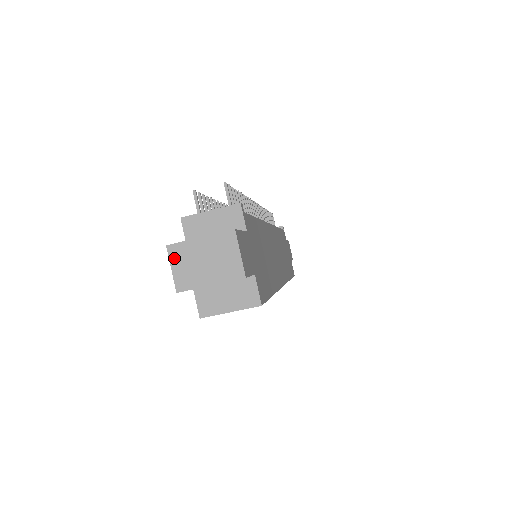
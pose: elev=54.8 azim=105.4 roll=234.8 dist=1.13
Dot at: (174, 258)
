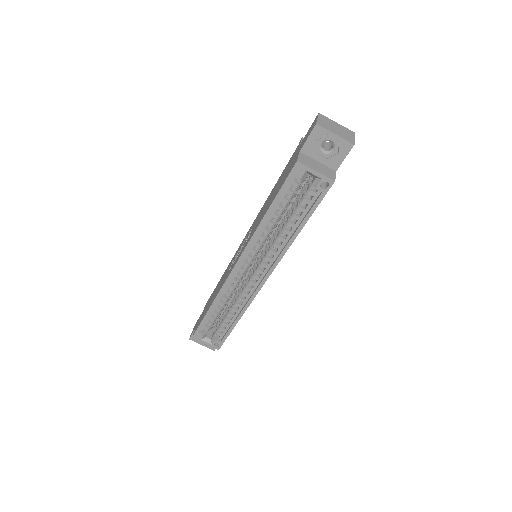
Dot at: (321, 117)
